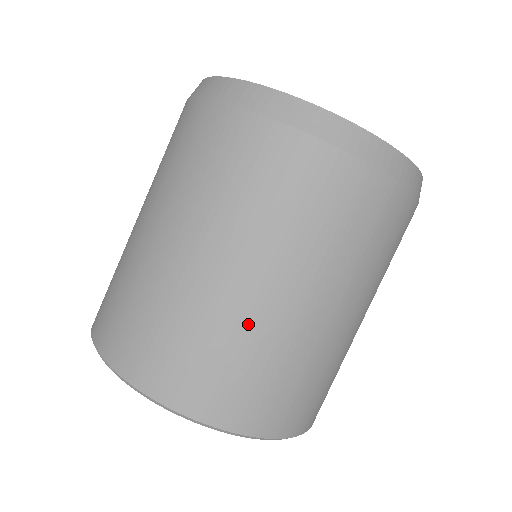
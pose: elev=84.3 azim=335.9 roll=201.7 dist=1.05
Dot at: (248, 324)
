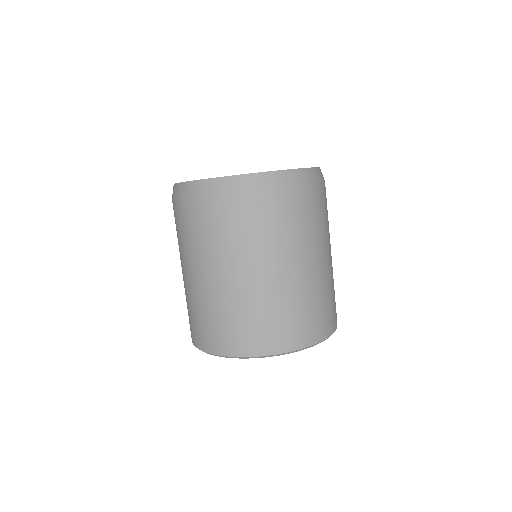
Dot at: (326, 281)
